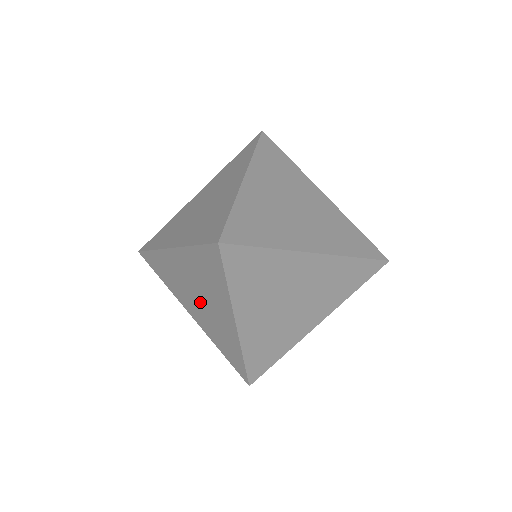
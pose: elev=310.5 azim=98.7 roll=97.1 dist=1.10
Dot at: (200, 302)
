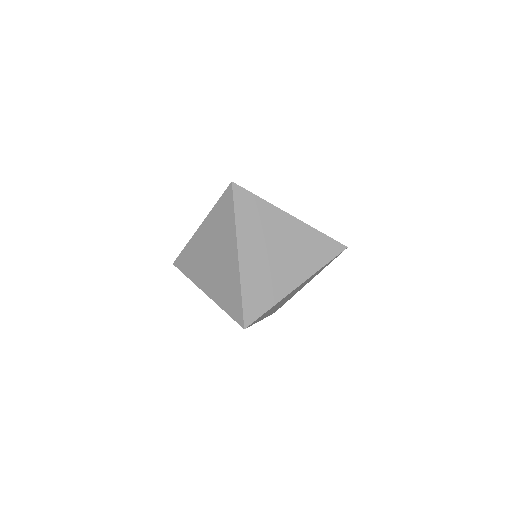
Dot at: (214, 263)
